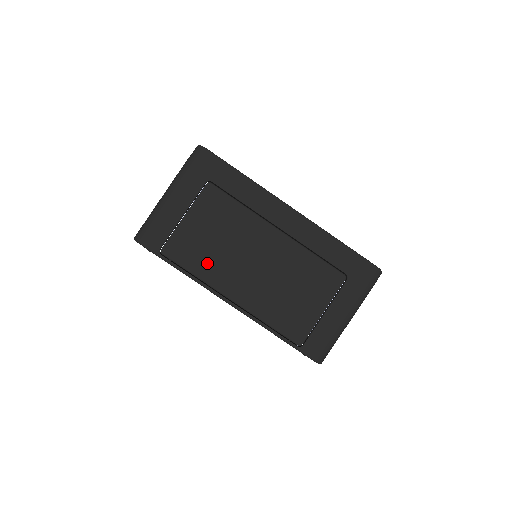
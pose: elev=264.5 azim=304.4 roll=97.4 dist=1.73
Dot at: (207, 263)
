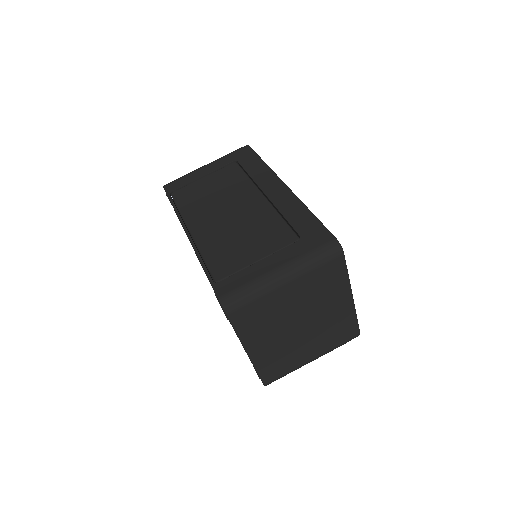
Dot at: (194, 205)
